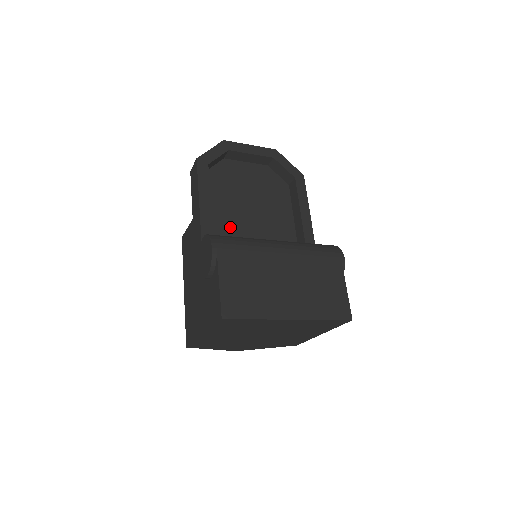
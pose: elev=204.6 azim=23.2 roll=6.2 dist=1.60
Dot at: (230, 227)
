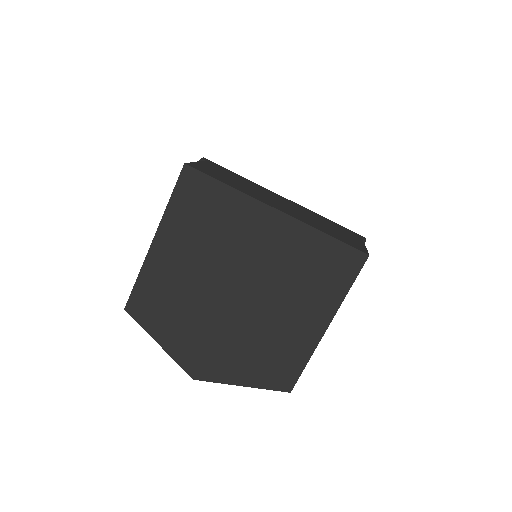
Dot at: occluded
